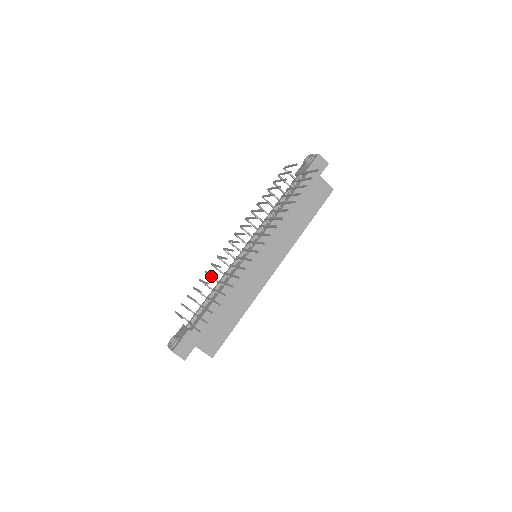
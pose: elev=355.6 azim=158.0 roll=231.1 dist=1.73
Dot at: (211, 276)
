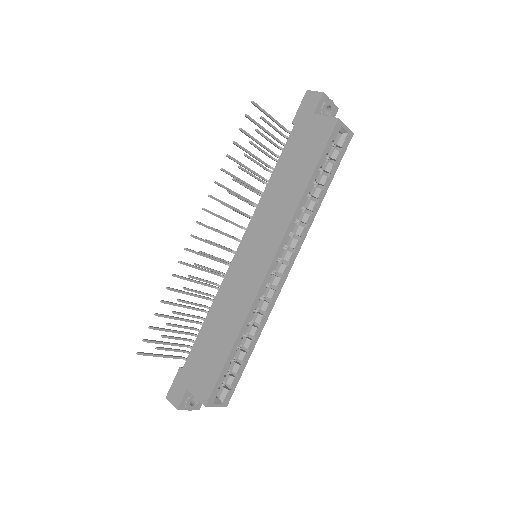
Dot at: occluded
